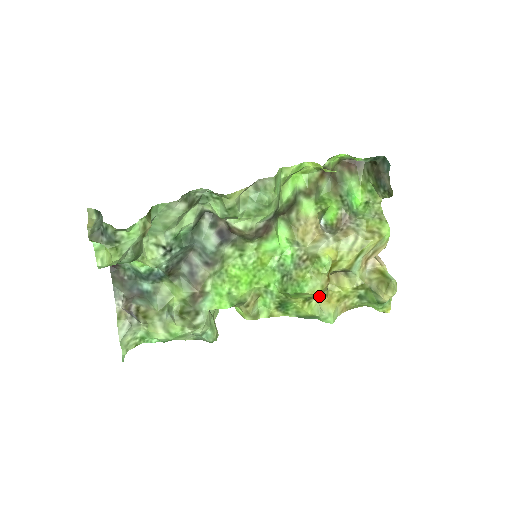
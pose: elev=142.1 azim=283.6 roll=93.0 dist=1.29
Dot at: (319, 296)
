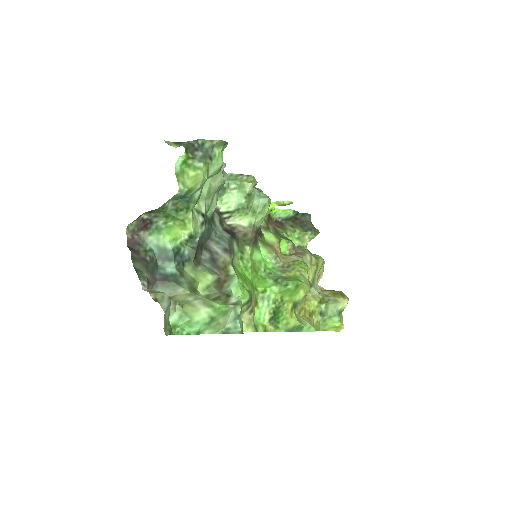
Dot at: (299, 306)
